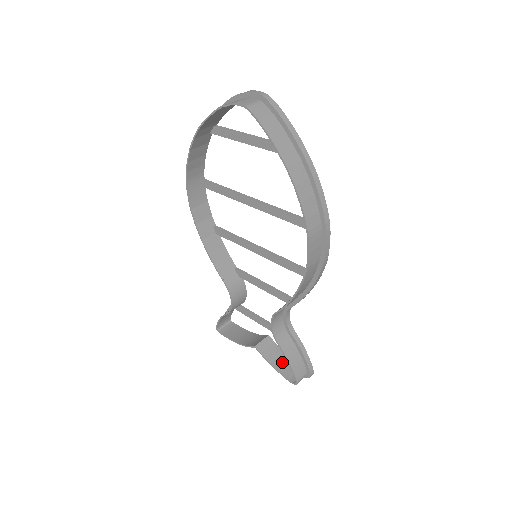
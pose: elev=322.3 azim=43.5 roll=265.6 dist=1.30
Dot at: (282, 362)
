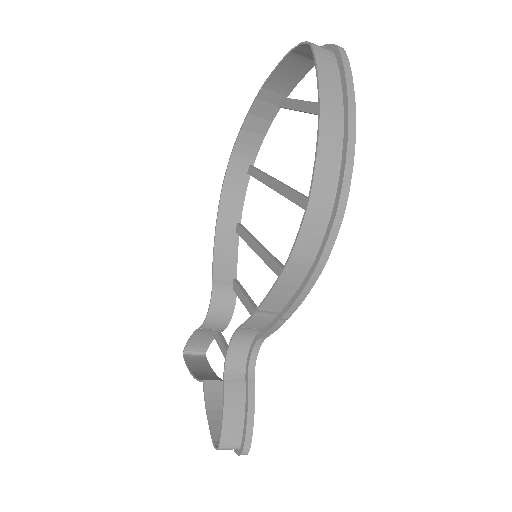
Dot at: occluded
